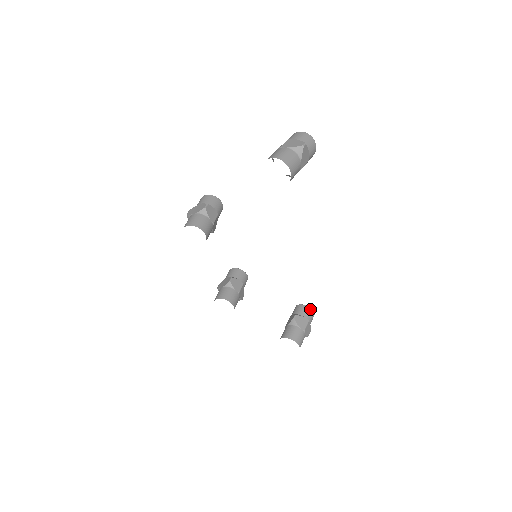
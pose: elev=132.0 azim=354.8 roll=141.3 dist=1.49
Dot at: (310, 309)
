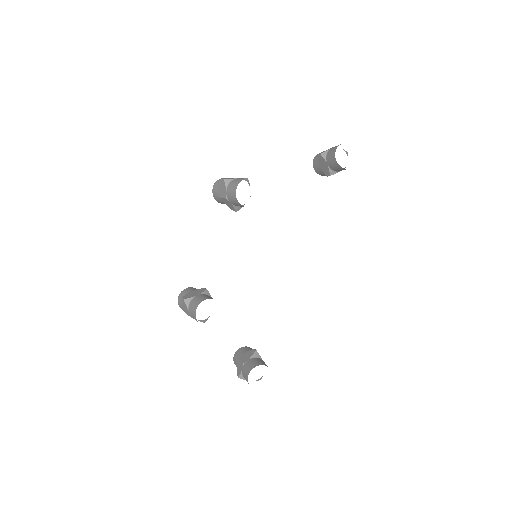
Dot at: occluded
